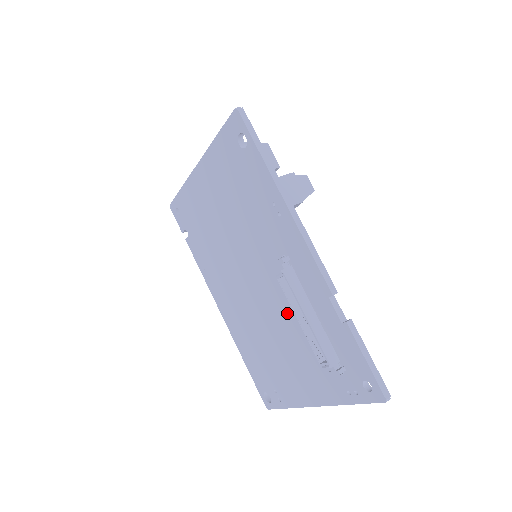
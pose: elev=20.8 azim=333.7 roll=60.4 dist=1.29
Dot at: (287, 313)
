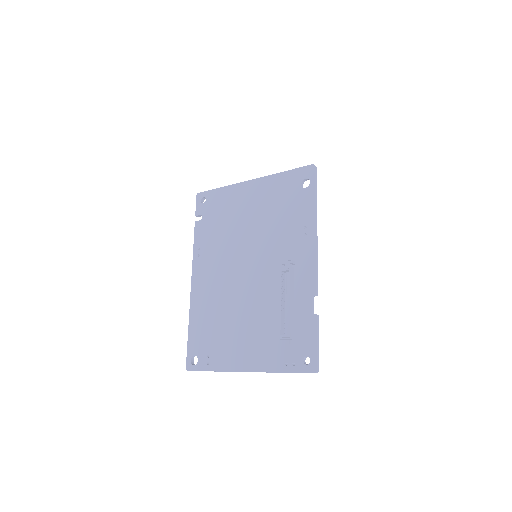
Dot at: (266, 298)
